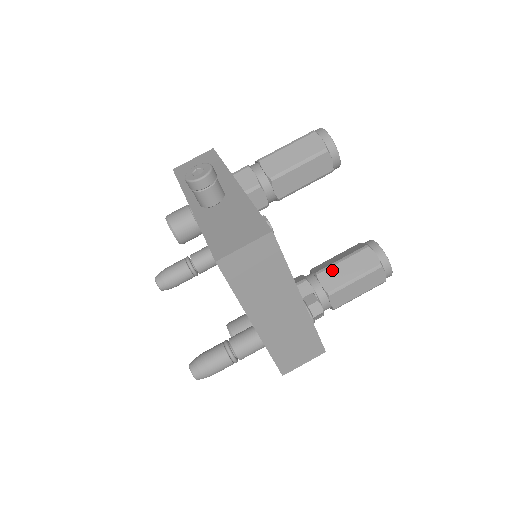
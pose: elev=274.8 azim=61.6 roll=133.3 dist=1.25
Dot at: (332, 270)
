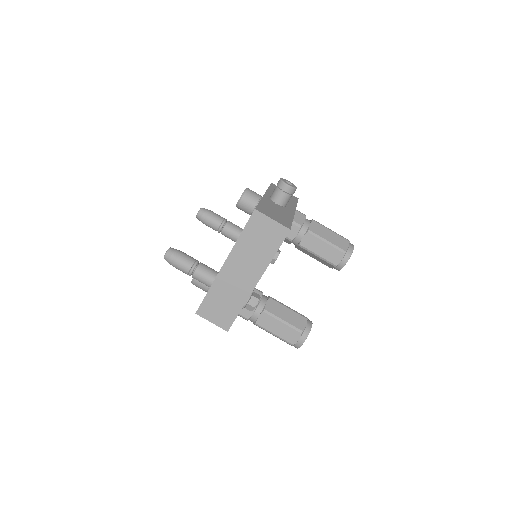
Dot at: (279, 305)
